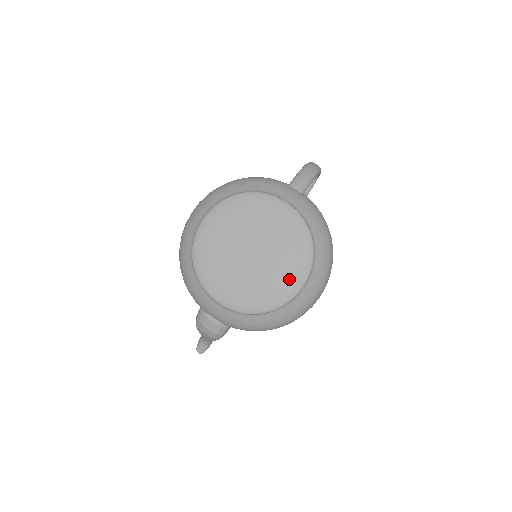
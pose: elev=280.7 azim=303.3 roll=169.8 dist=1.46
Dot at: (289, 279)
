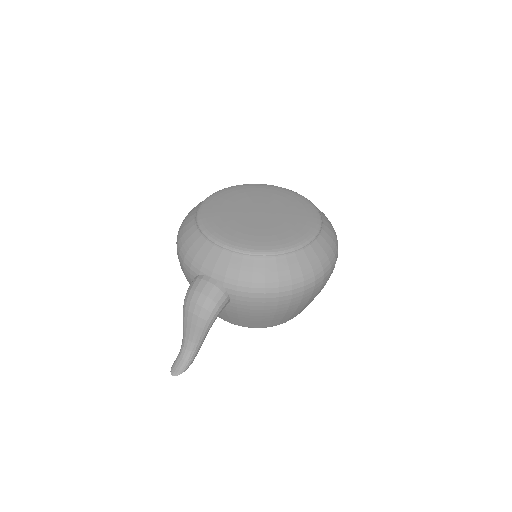
Dot at: (299, 229)
